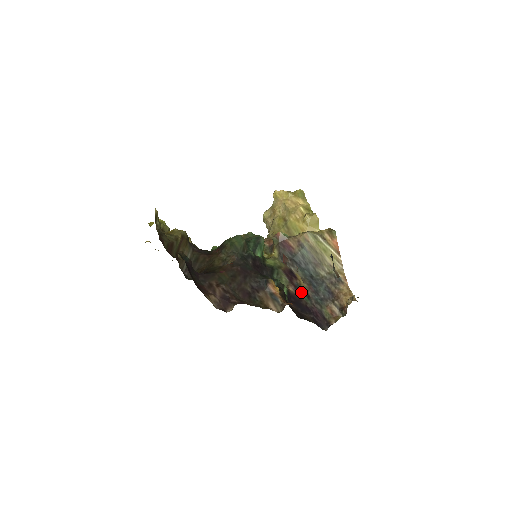
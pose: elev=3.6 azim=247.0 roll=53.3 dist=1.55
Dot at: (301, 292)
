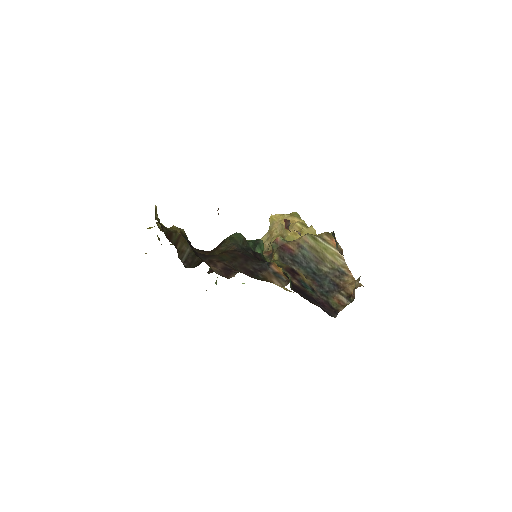
Dot at: (305, 286)
